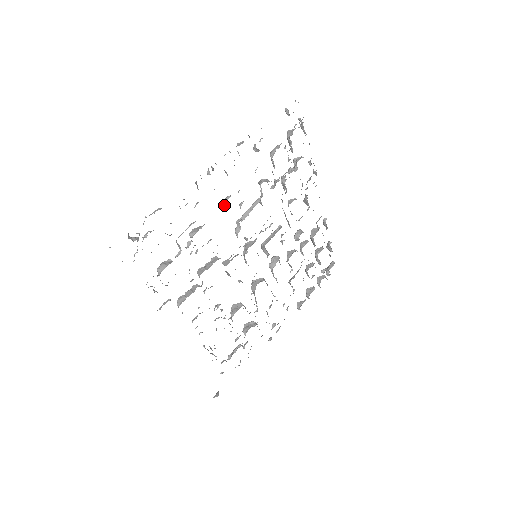
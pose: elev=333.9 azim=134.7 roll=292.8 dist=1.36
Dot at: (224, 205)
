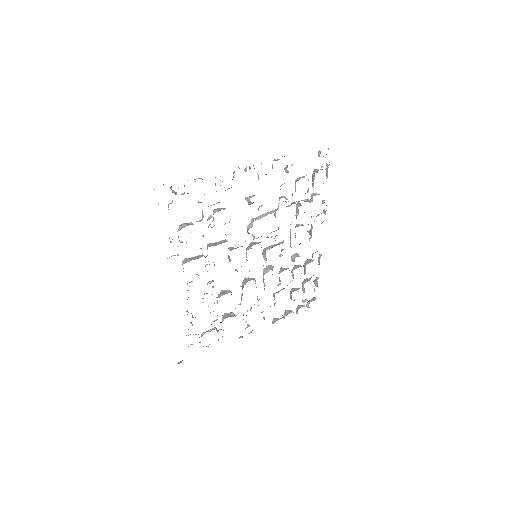
Dot at: (247, 201)
